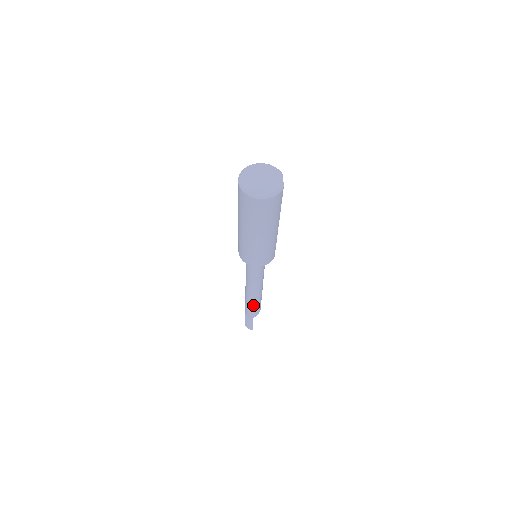
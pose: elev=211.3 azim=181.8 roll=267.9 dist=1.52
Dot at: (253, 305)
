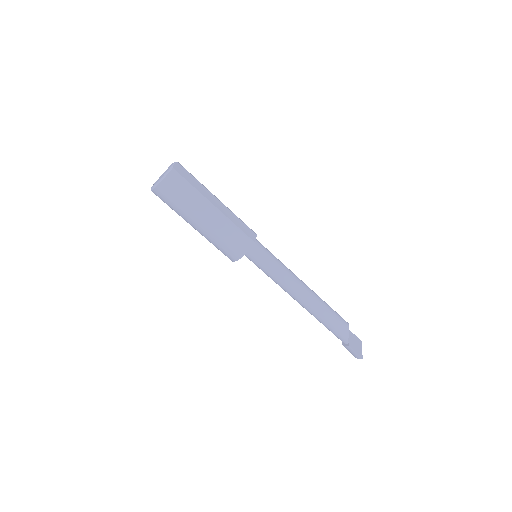
Dot at: (324, 321)
